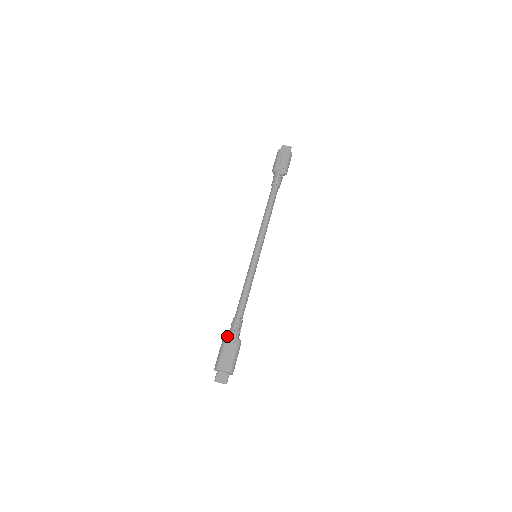
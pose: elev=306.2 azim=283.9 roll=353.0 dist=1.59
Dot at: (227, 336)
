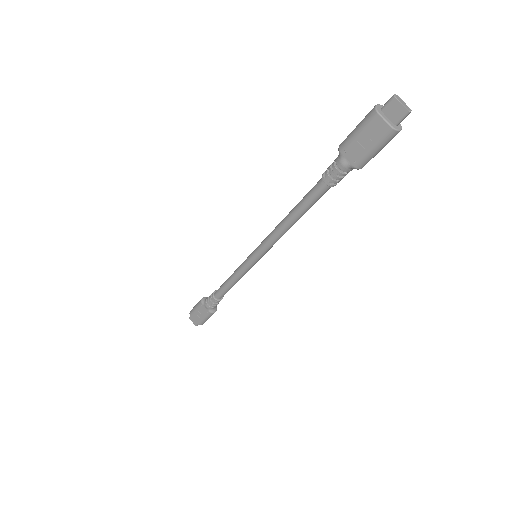
Dot at: (202, 303)
